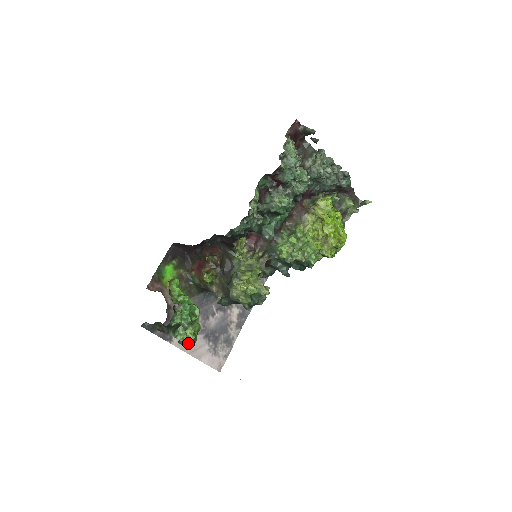
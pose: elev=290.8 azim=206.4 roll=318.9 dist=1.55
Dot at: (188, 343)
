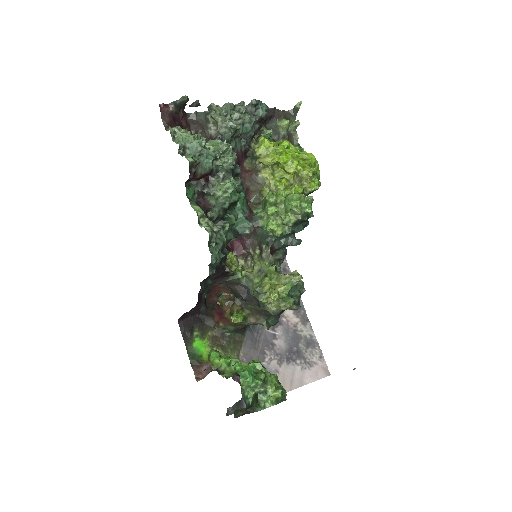
Dot at: (280, 400)
